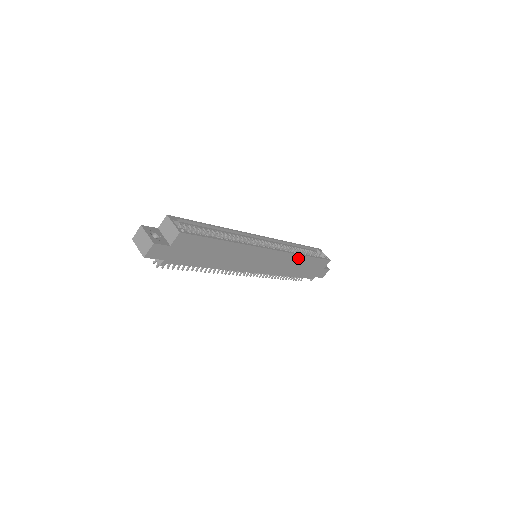
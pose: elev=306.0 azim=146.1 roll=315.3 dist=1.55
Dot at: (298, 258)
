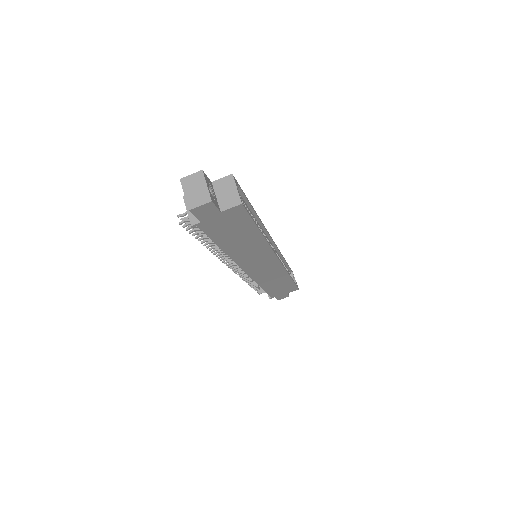
Dot at: (284, 276)
